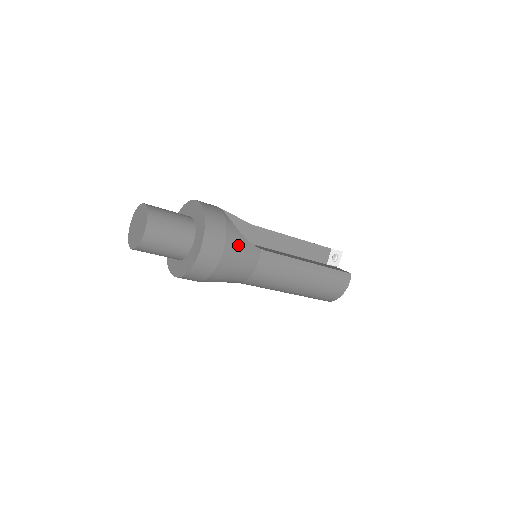
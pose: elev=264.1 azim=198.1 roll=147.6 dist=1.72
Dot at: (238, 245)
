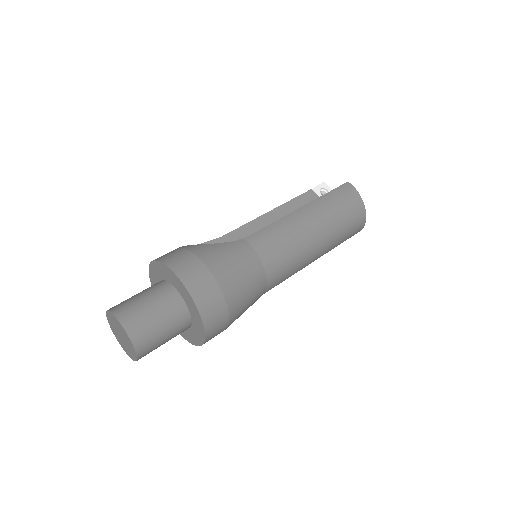
Dot at: (217, 253)
